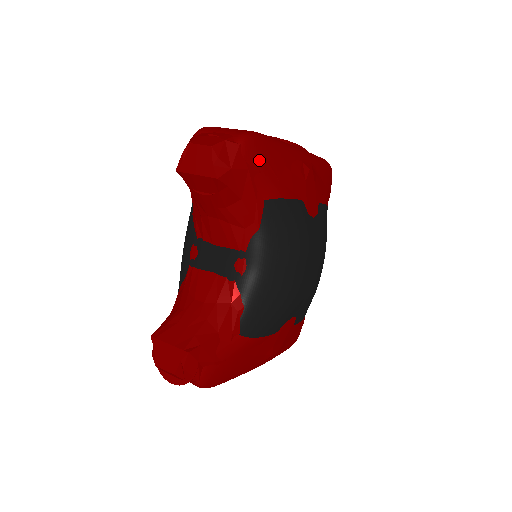
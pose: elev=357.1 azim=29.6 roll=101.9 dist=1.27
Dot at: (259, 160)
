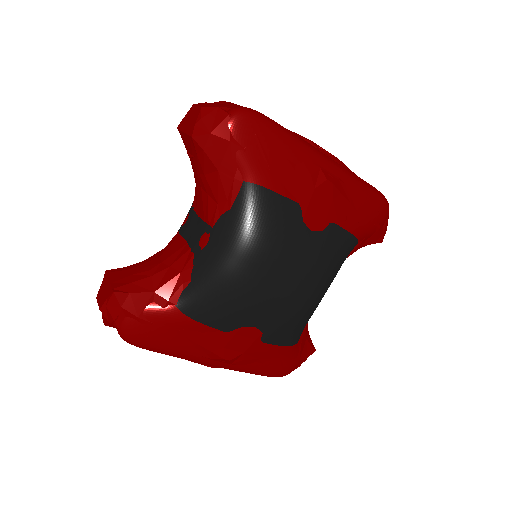
Dot at: (248, 138)
